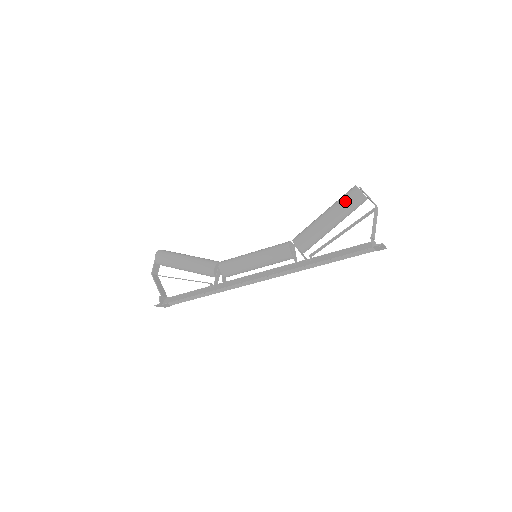
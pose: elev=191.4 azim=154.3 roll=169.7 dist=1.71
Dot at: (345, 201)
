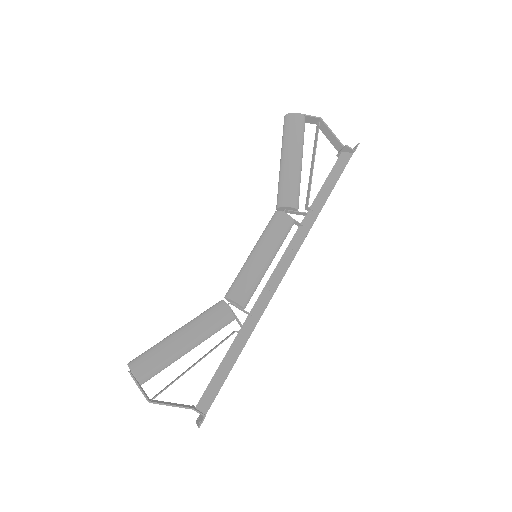
Dot at: (296, 132)
